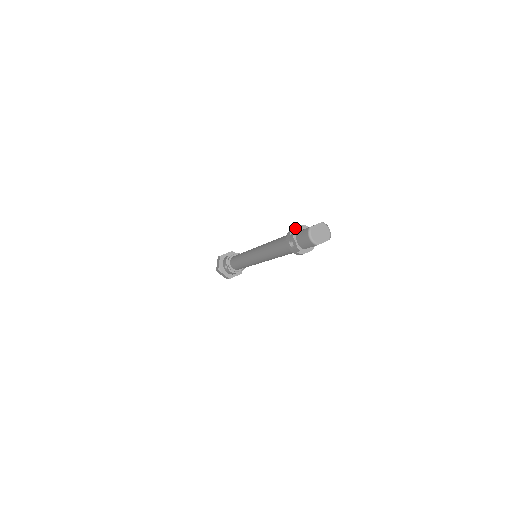
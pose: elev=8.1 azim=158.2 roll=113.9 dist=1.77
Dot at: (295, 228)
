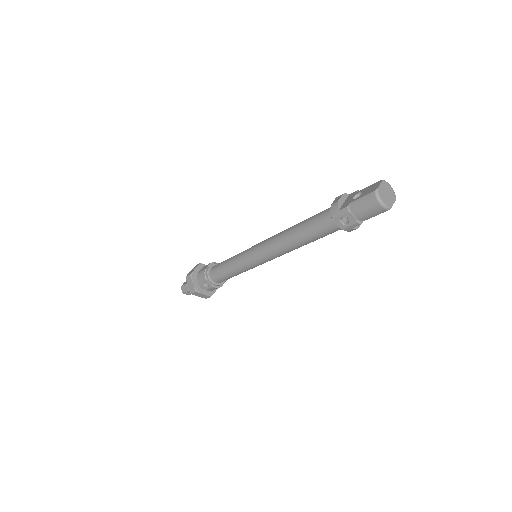
Dot at: (339, 200)
